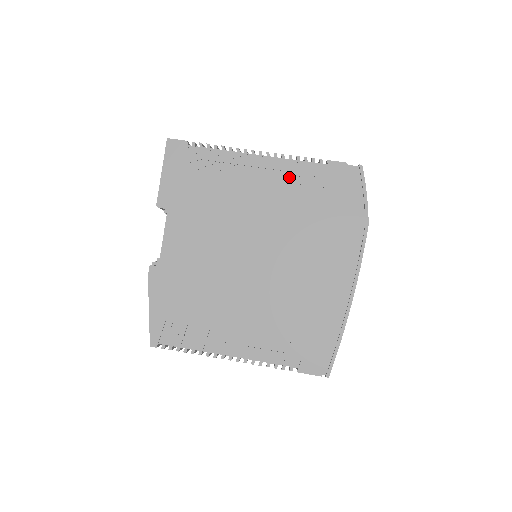
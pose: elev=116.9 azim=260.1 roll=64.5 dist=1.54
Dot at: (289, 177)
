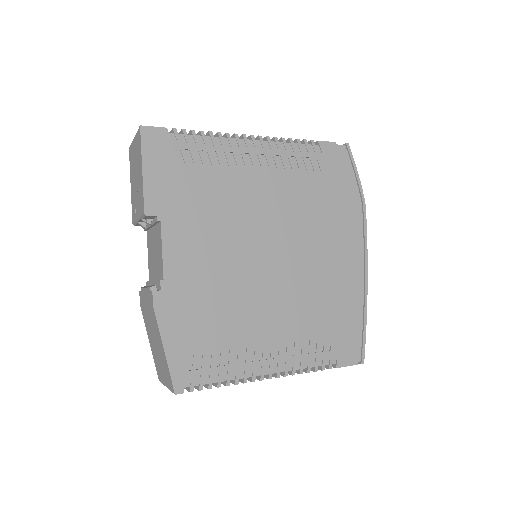
Dot at: (286, 162)
